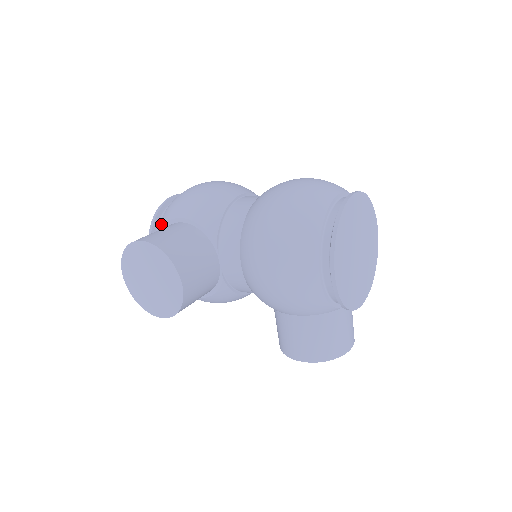
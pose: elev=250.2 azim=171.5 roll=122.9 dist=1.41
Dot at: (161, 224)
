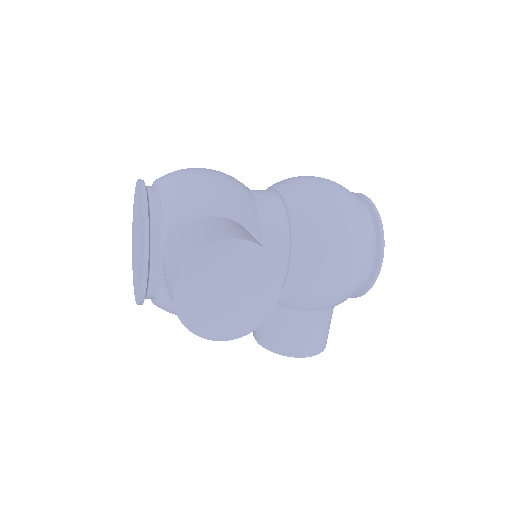
Dot at: (173, 219)
